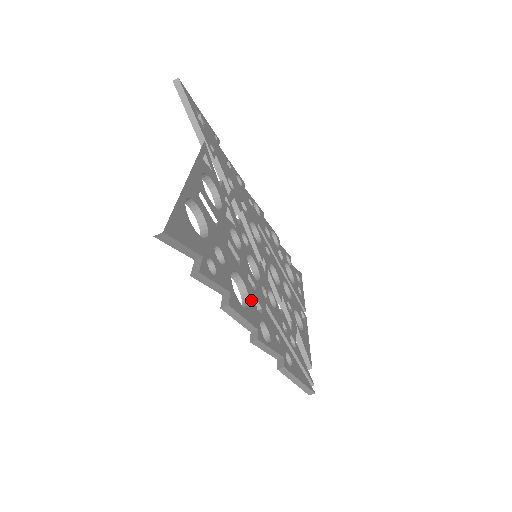
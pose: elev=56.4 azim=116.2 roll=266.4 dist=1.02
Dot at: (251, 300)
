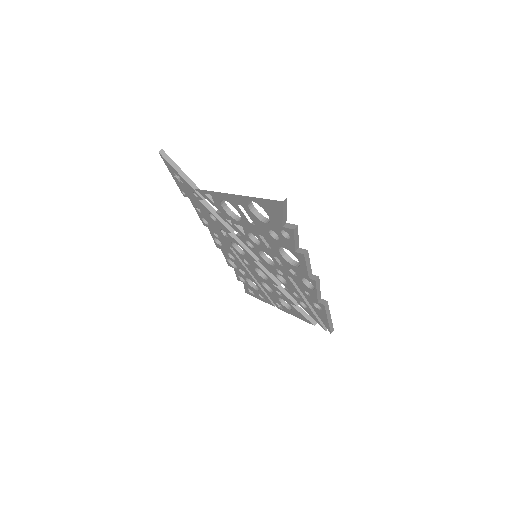
Dot at: (295, 262)
